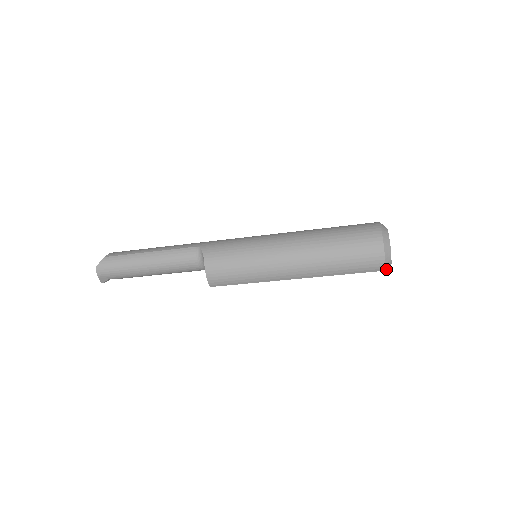
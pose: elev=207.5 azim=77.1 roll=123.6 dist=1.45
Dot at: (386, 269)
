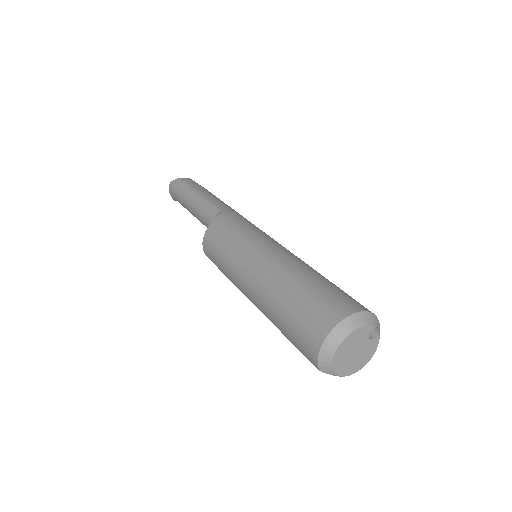
Dot at: (322, 370)
